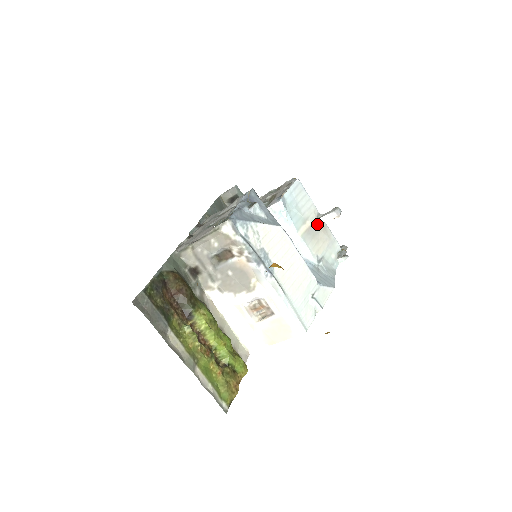
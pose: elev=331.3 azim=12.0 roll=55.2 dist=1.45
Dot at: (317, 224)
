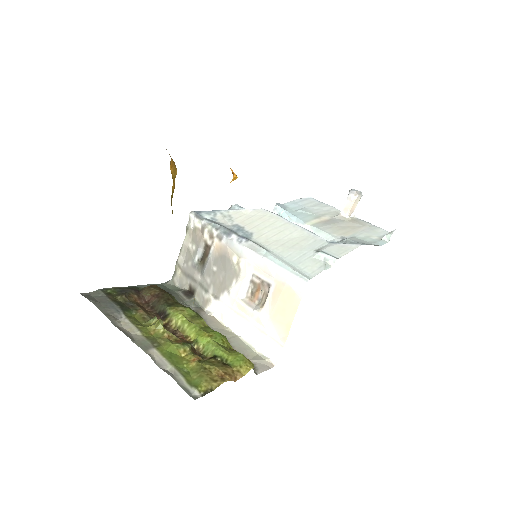
Dot at: (340, 218)
